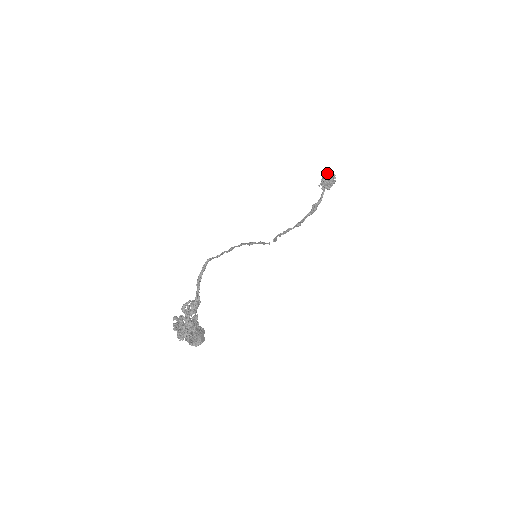
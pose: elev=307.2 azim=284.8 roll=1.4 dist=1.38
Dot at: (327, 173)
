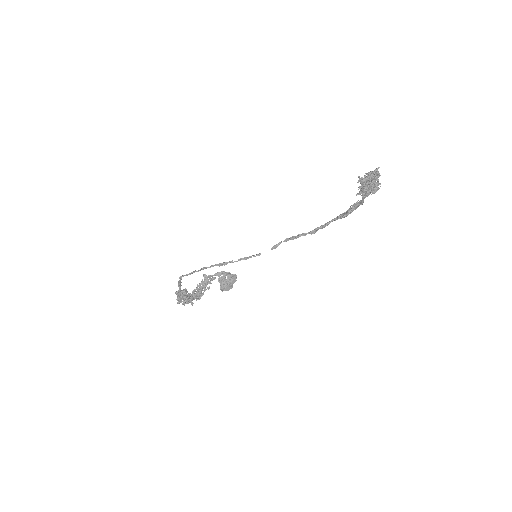
Dot at: (363, 180)
